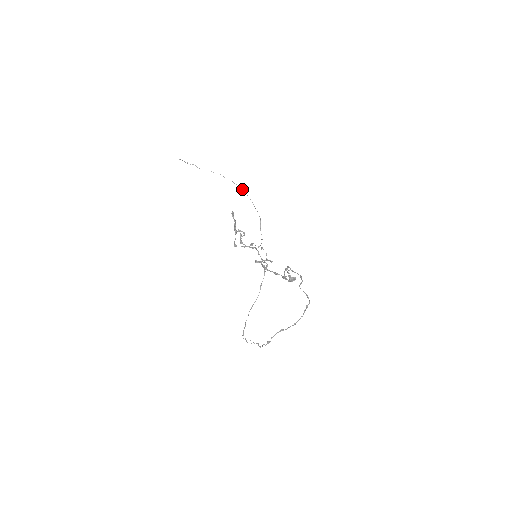
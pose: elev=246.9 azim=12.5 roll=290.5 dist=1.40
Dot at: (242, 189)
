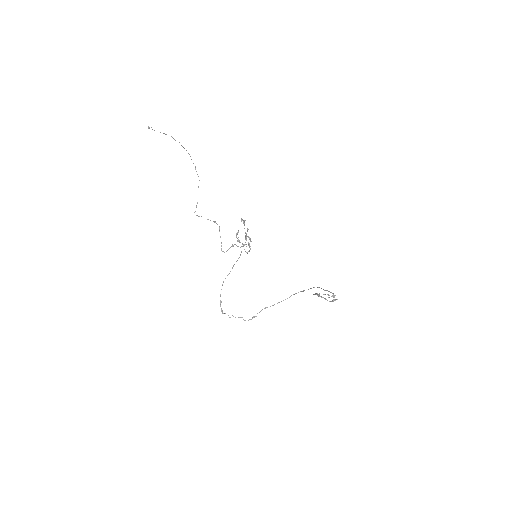
Dot at: occluded
